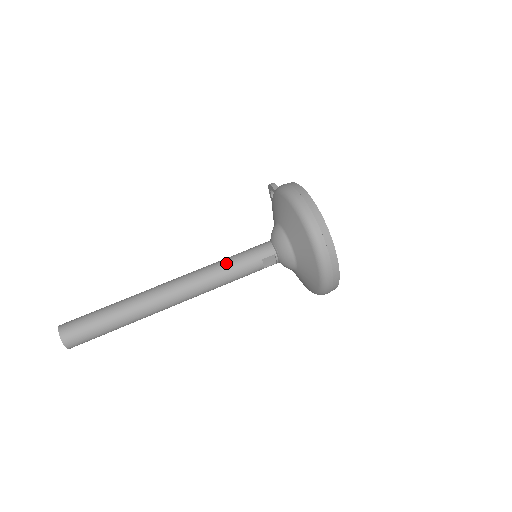
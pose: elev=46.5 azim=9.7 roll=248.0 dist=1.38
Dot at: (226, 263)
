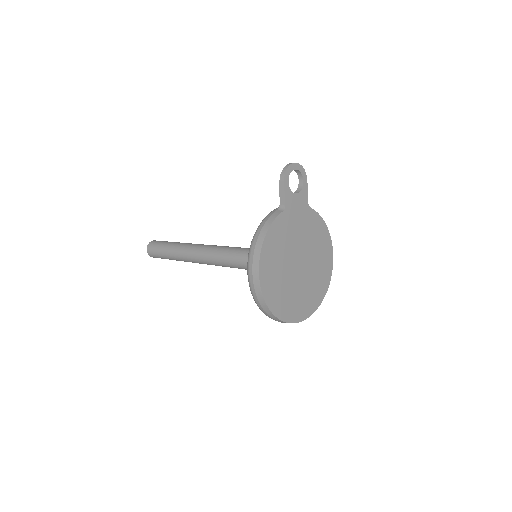
Dot at: (228, 261)
